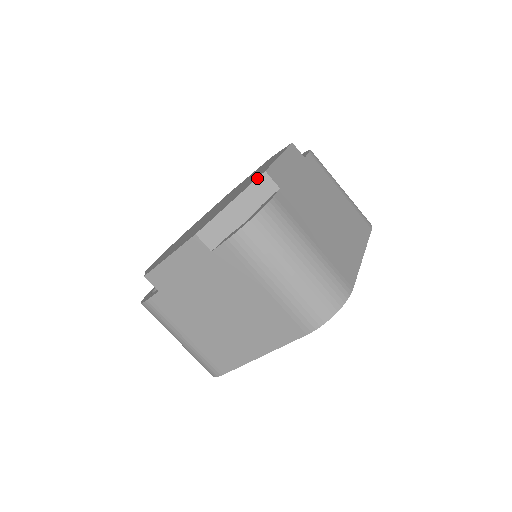
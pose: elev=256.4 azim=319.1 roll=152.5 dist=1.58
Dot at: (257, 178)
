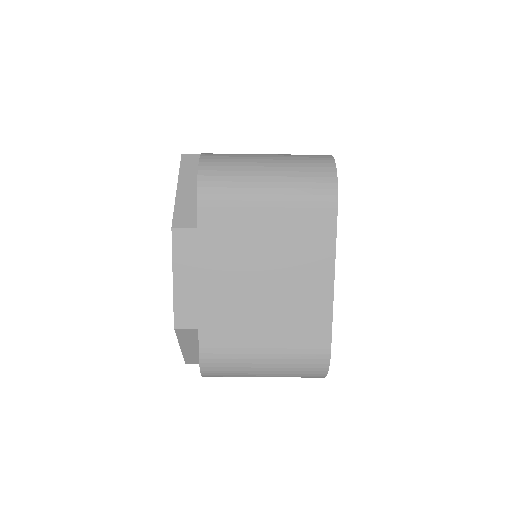
Dot at: occluded
